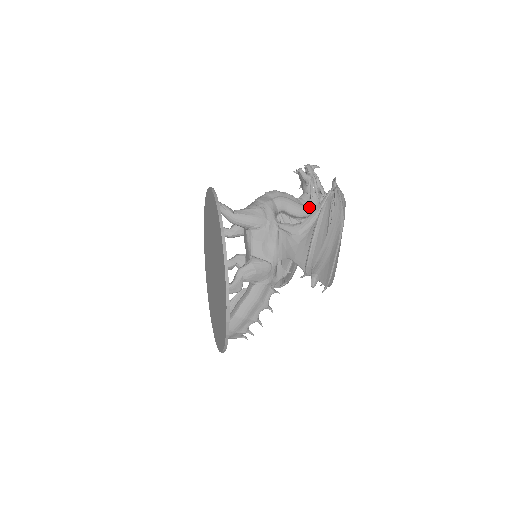
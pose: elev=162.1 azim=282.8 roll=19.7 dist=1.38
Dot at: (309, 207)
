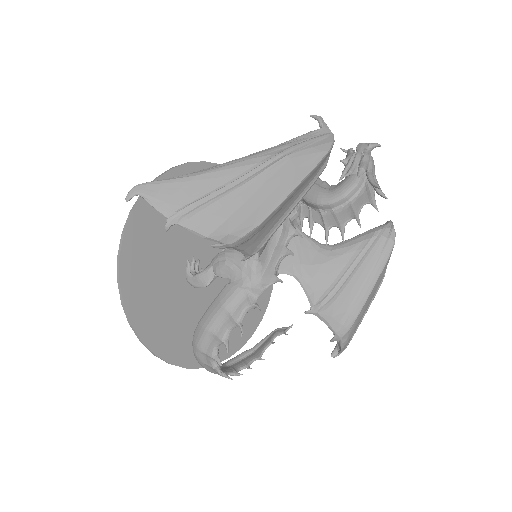
Dot at: (334, 191)
